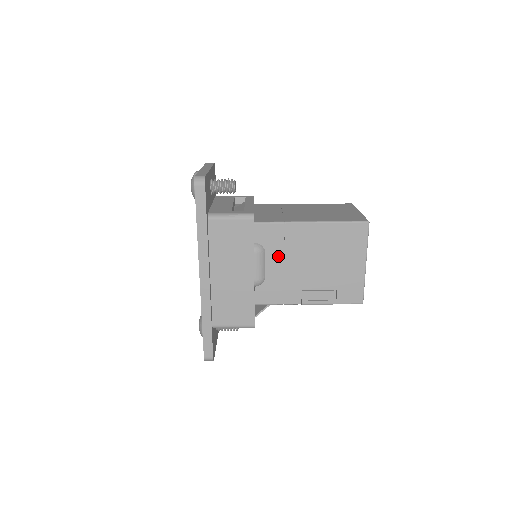
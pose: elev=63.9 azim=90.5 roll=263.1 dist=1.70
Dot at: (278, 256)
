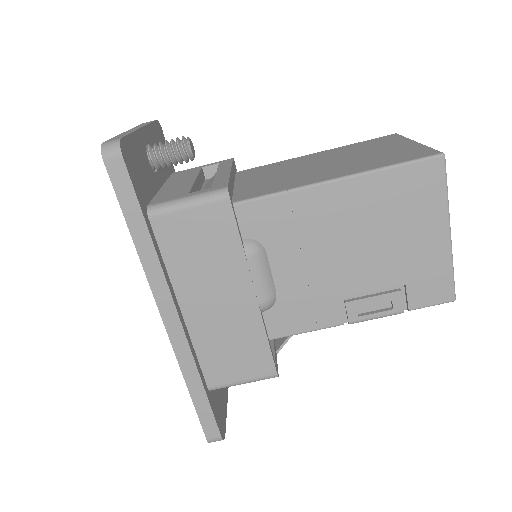
Dot at: (290, 253)
